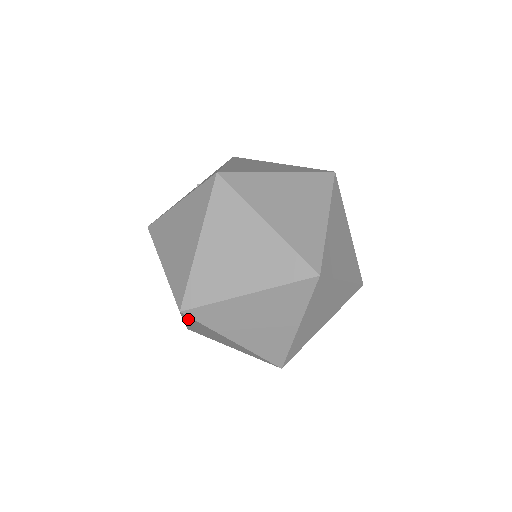
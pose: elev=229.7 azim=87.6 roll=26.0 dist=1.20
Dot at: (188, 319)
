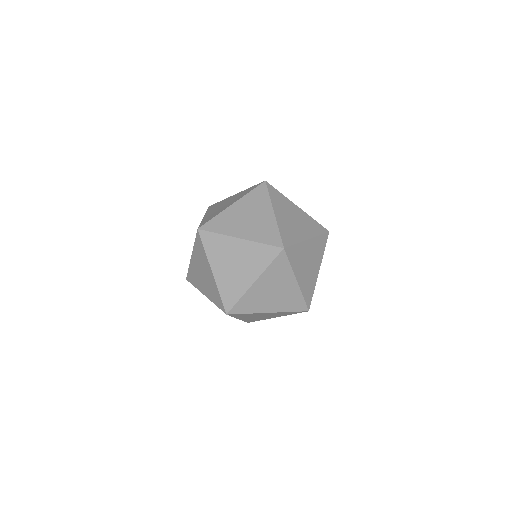
Dot at: (236, 316)
